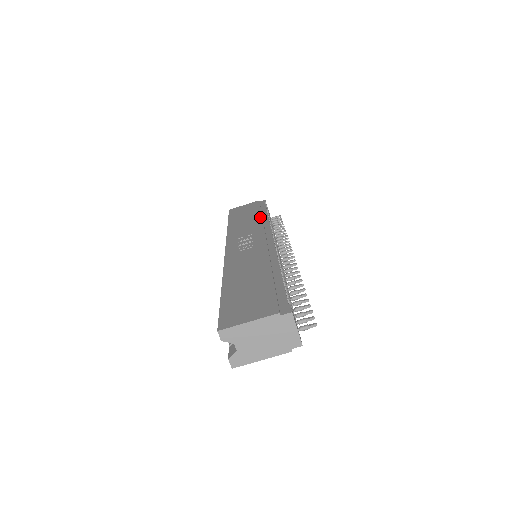
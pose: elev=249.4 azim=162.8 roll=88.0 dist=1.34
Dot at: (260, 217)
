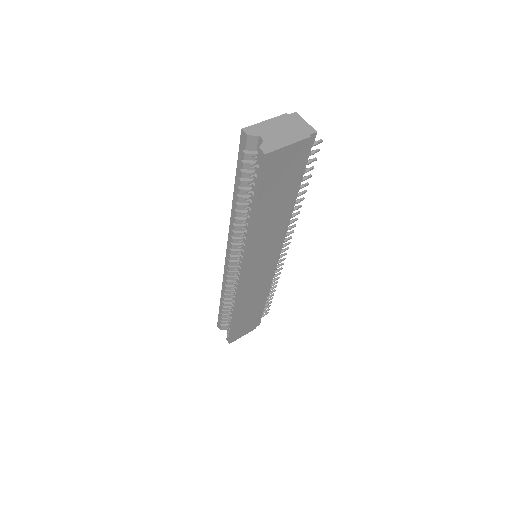
Dot at: occluded
